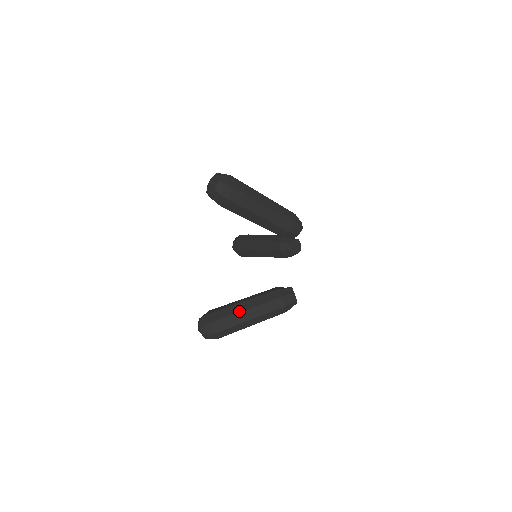
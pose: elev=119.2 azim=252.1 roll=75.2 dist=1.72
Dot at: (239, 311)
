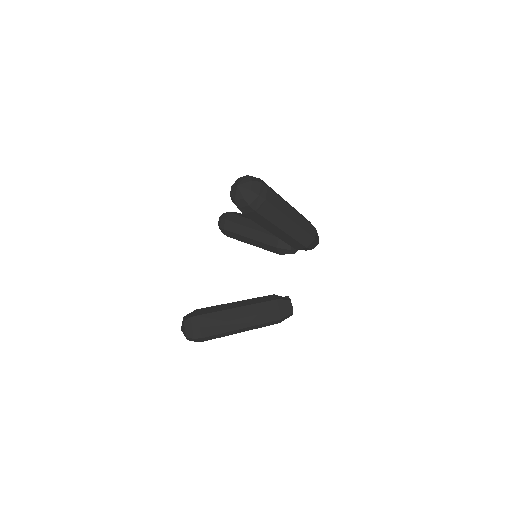
Dot at: (232, 319)
